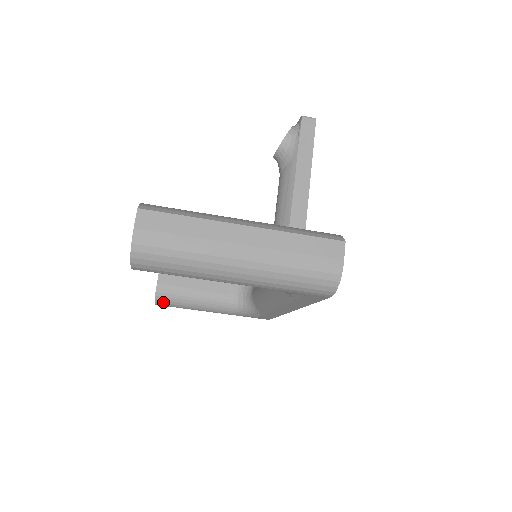
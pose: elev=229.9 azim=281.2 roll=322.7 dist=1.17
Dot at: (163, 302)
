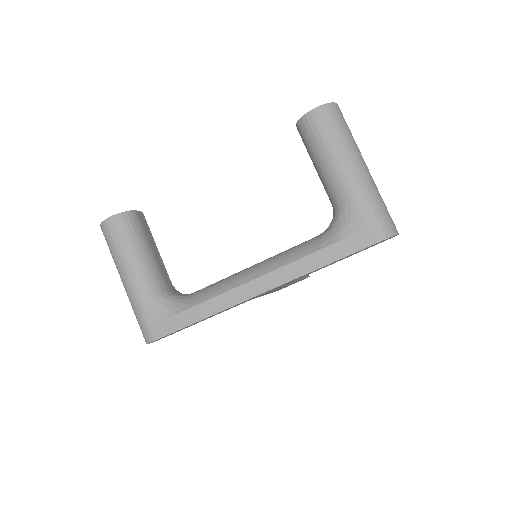
Dot at: (122, 221)
